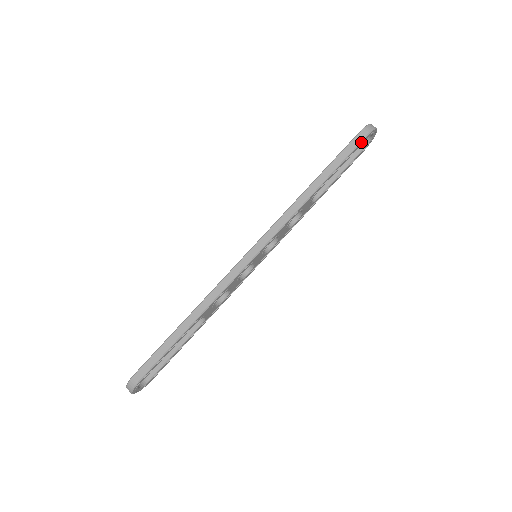
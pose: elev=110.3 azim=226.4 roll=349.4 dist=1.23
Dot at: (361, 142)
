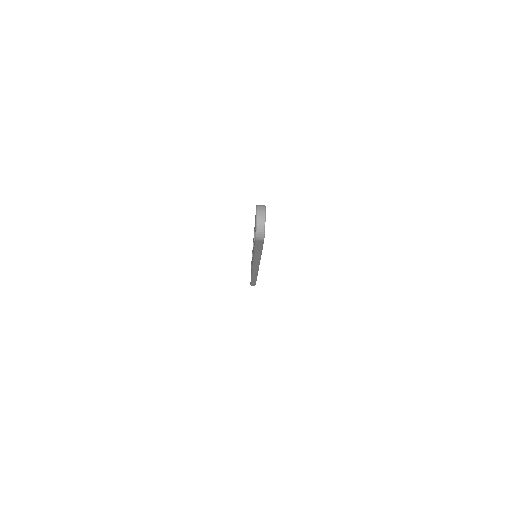
Dot at: (263, 243)
